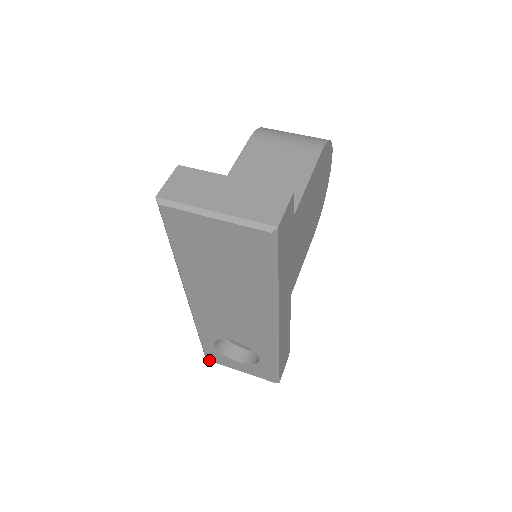
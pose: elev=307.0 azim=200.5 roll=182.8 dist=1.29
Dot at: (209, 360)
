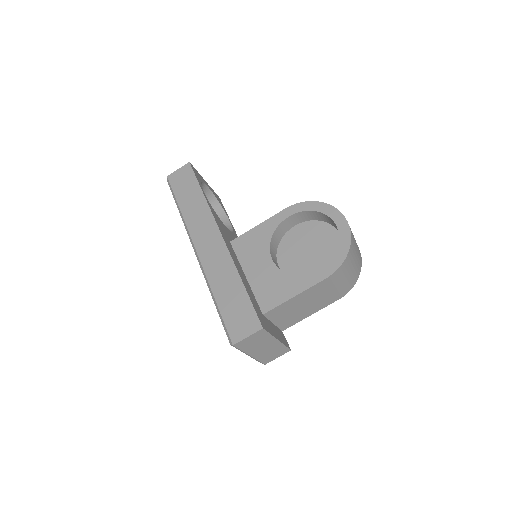
Dot at: occluded
